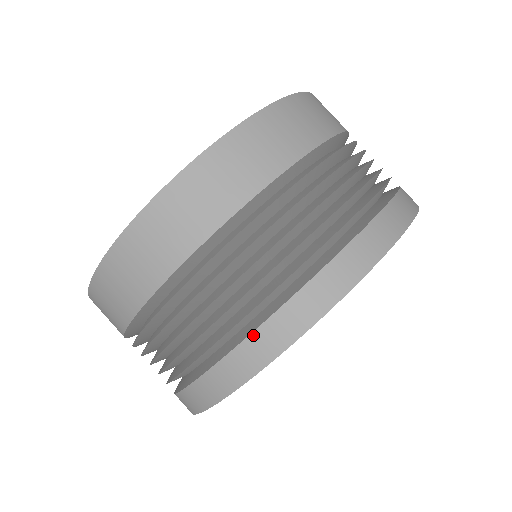
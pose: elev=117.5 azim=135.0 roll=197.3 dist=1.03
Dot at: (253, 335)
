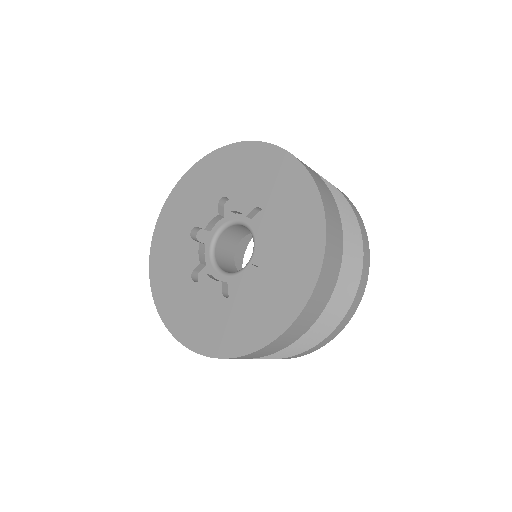
Dot at: (318, 344)
